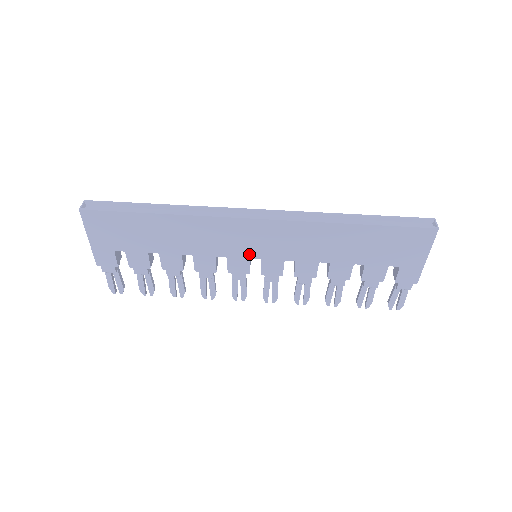
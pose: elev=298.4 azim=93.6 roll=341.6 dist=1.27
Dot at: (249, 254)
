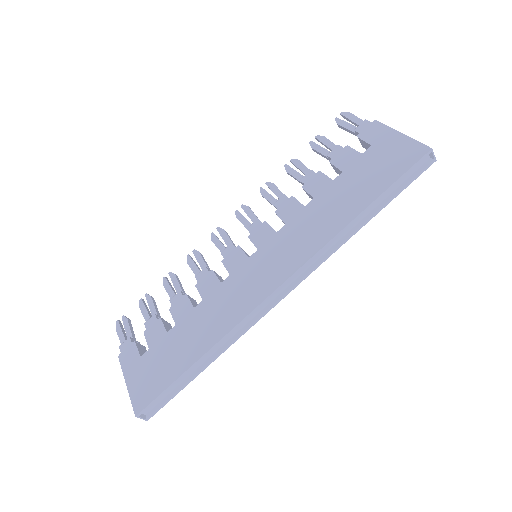
Dot at: occluded
